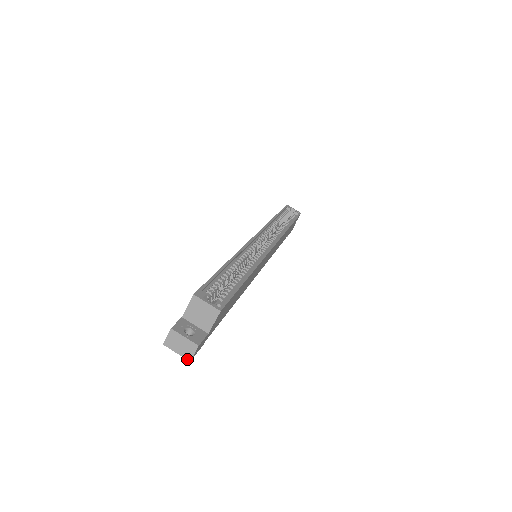
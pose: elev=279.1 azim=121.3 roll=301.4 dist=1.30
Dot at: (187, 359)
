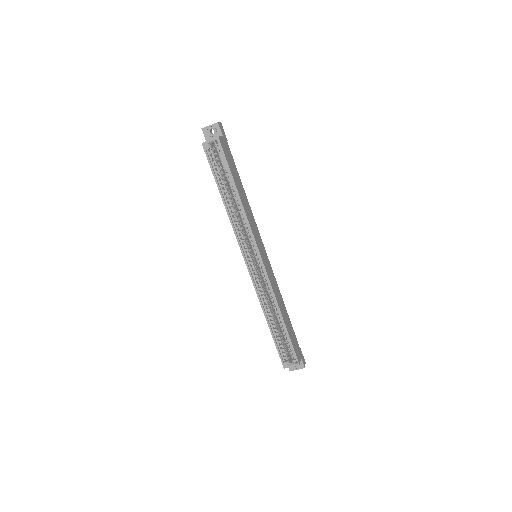
Dot at: occluded
